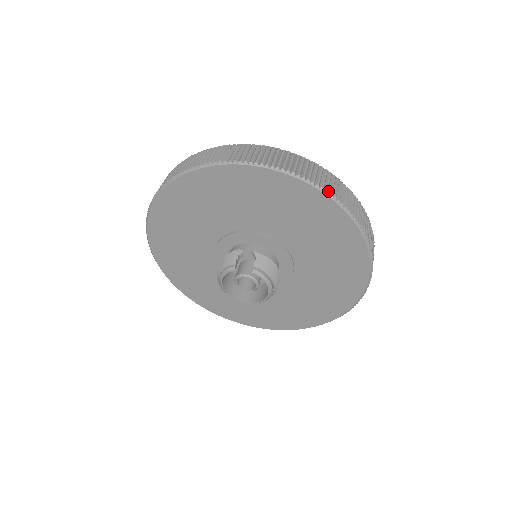
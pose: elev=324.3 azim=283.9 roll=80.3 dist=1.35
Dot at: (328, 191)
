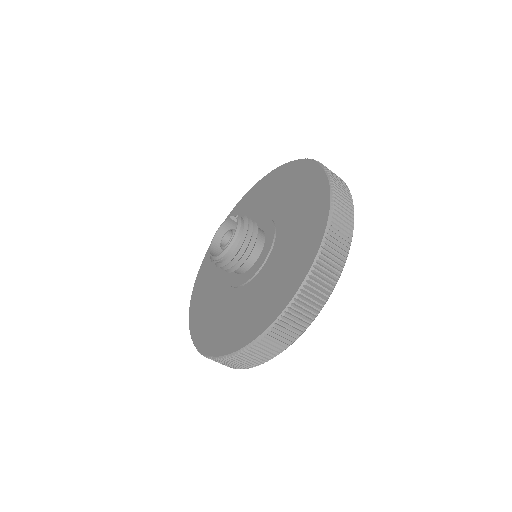
Dot at: occluded
